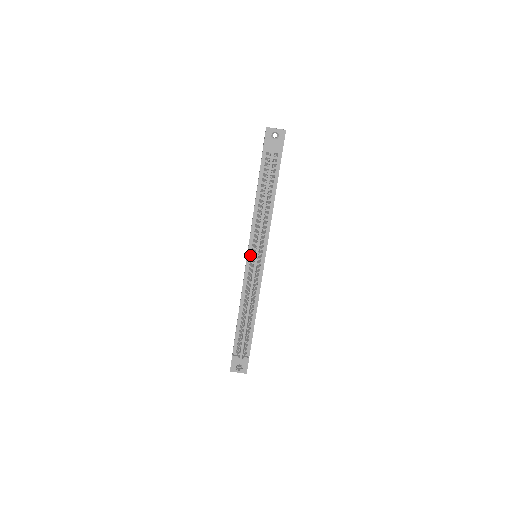
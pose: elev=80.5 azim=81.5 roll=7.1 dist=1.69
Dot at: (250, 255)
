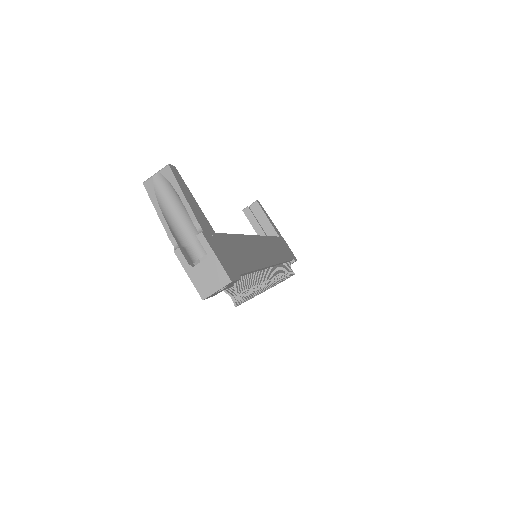
Dot at: occluded
